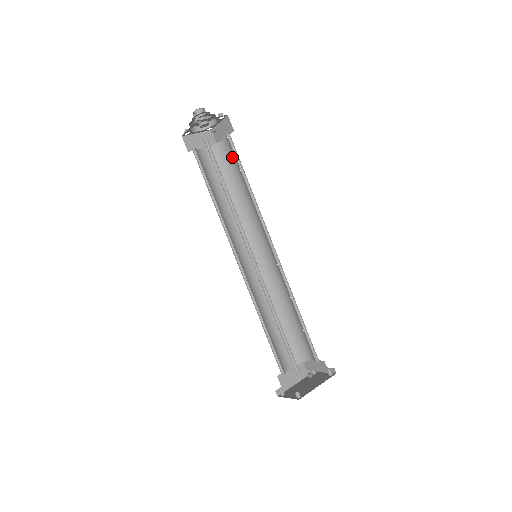
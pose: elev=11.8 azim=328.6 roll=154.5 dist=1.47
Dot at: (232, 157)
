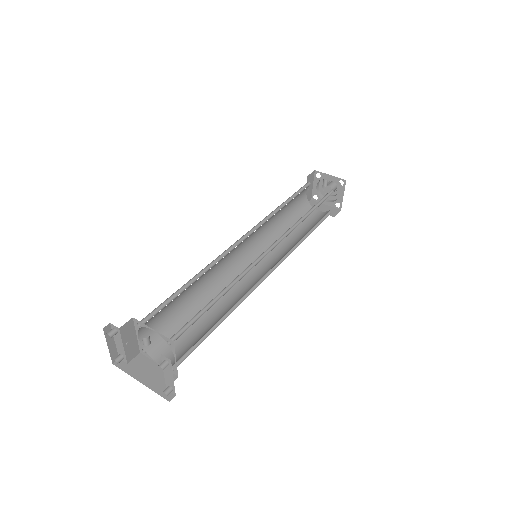
Dot at: occluded
